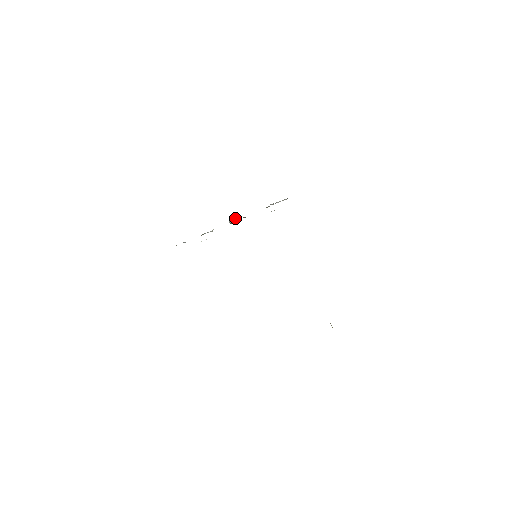
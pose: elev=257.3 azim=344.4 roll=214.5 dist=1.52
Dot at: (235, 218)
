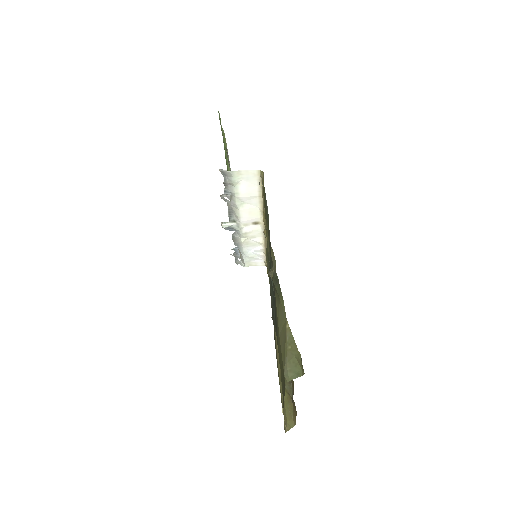
Dot at: occluded
